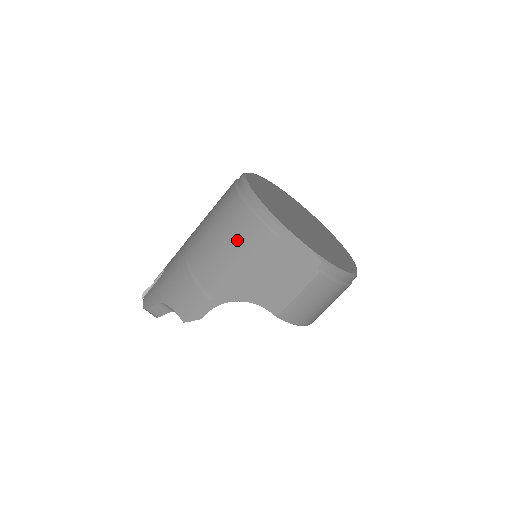
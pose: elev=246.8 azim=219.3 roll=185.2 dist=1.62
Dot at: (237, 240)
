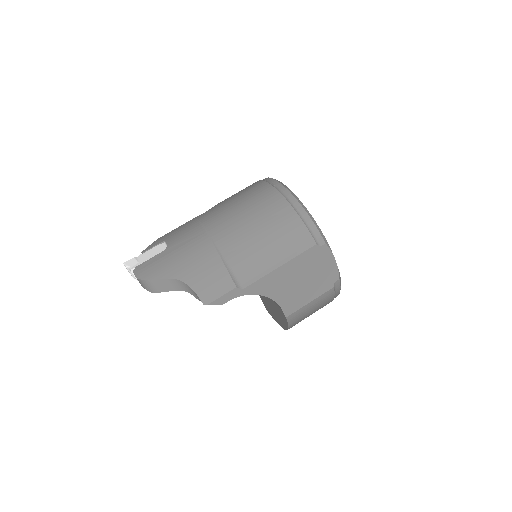
Dot at: (282, 239)
